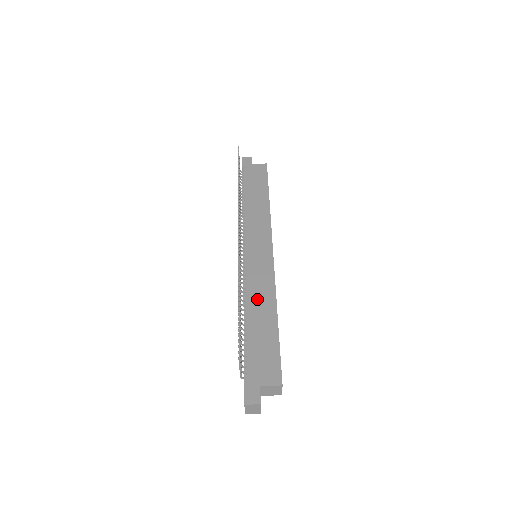
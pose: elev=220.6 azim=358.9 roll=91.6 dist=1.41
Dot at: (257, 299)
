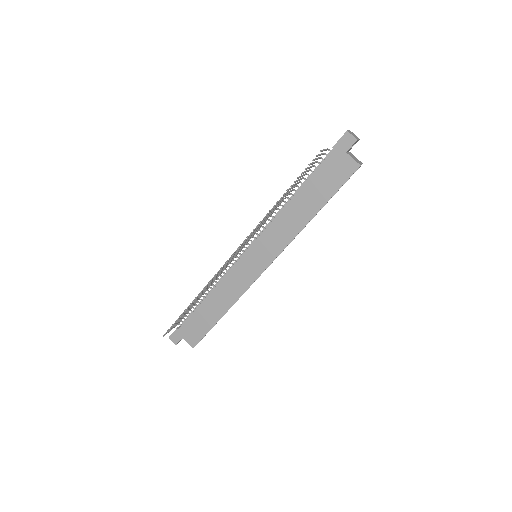
Dot at: (222, 293)
